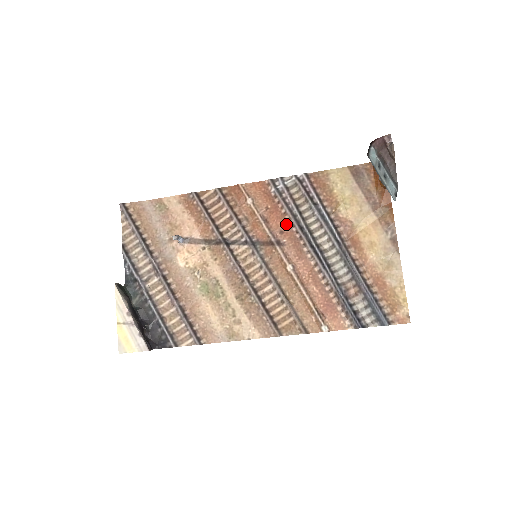
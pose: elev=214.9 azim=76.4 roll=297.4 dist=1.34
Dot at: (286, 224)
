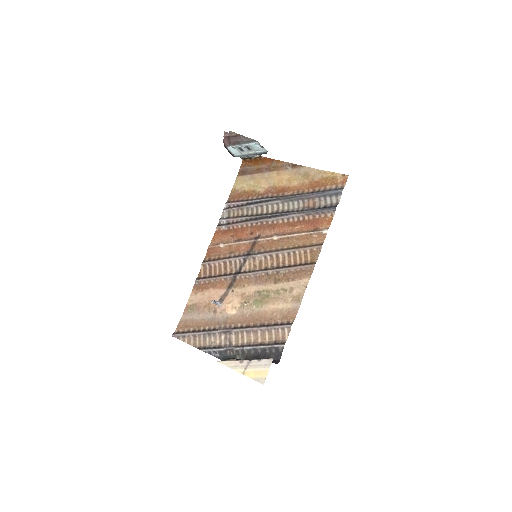
Dot at: (248, 228)
